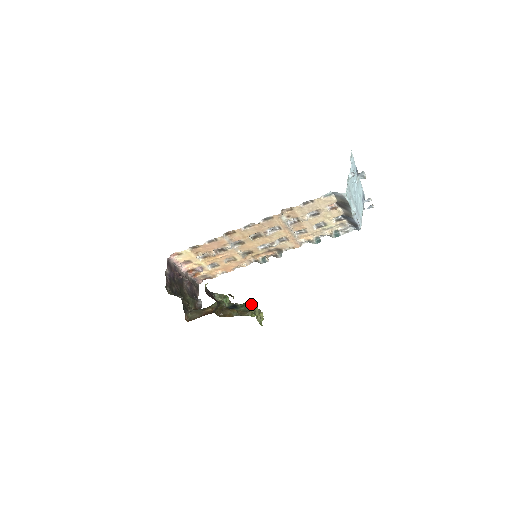
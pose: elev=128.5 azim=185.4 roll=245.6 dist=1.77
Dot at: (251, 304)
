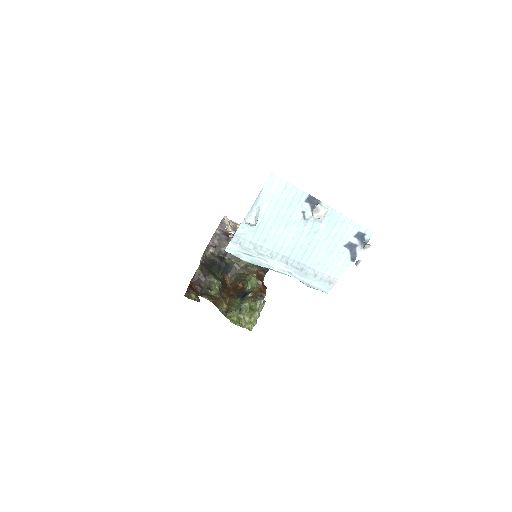
Dot at: (239, 305)
